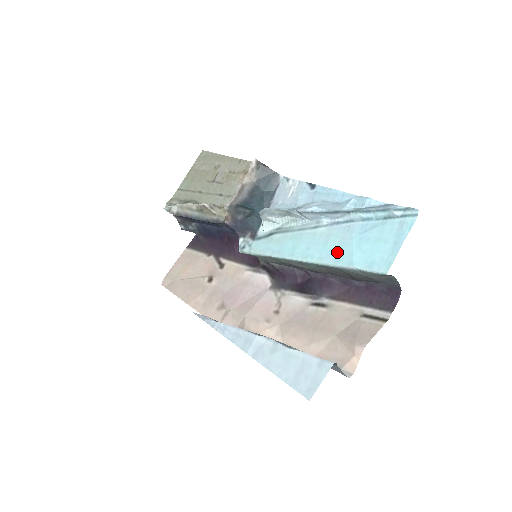
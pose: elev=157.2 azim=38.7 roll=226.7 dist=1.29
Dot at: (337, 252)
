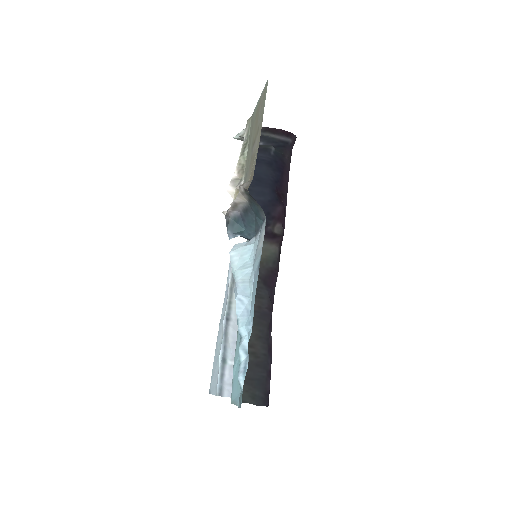
Dot at: (238, 345)
